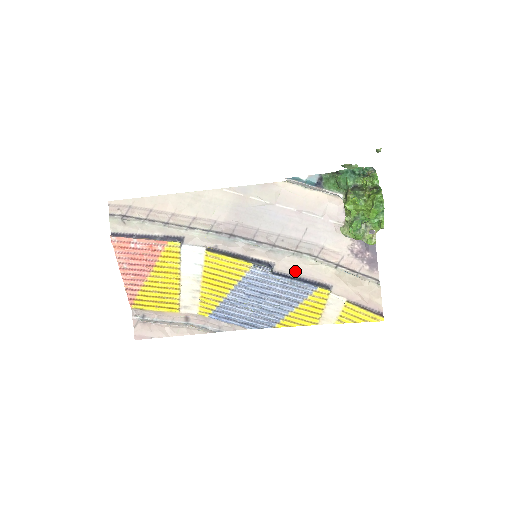
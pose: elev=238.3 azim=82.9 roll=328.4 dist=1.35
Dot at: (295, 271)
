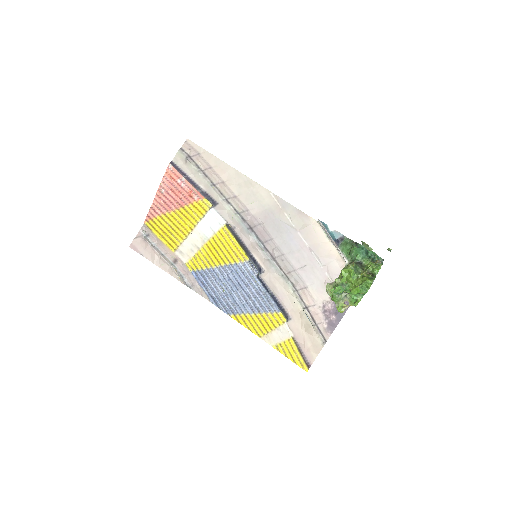
Dot at: (274, 288)
